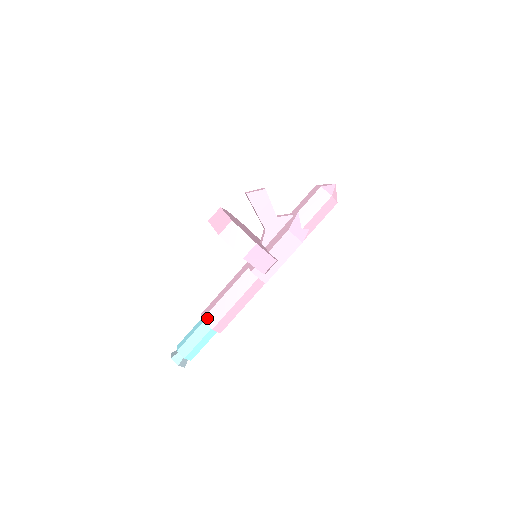
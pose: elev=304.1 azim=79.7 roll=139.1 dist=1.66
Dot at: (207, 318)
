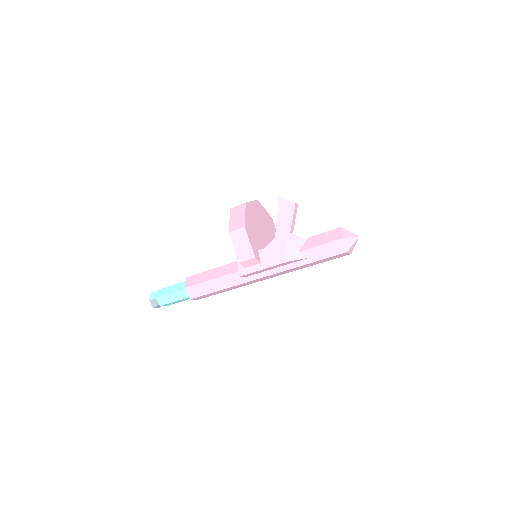
Dot at: (190, 278)
